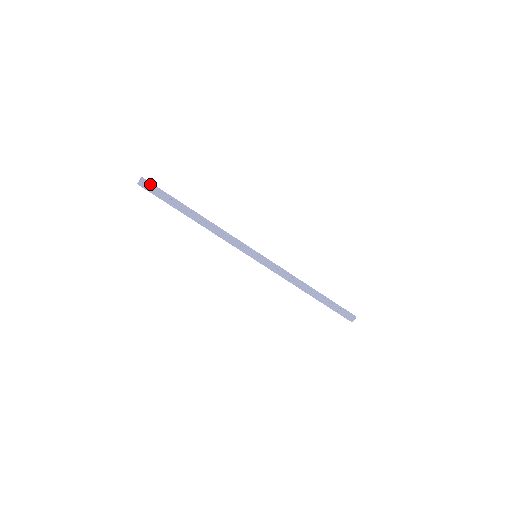
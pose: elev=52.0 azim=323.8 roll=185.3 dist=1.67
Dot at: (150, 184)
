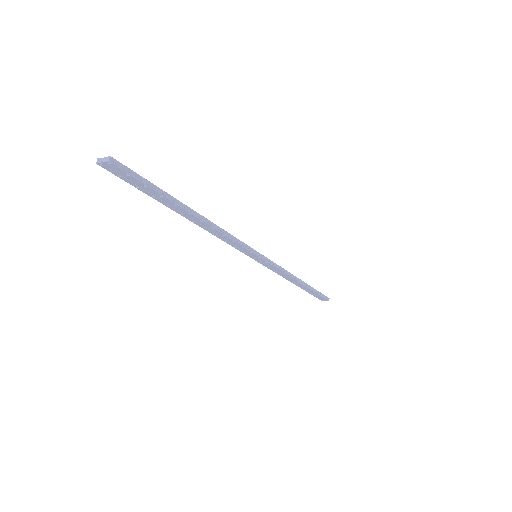
Dot at: (126, 172)
